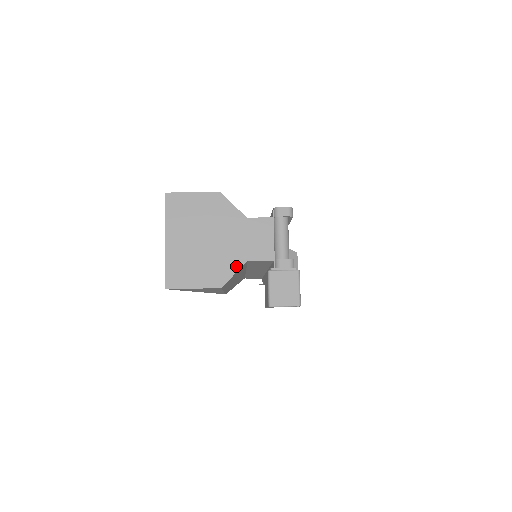
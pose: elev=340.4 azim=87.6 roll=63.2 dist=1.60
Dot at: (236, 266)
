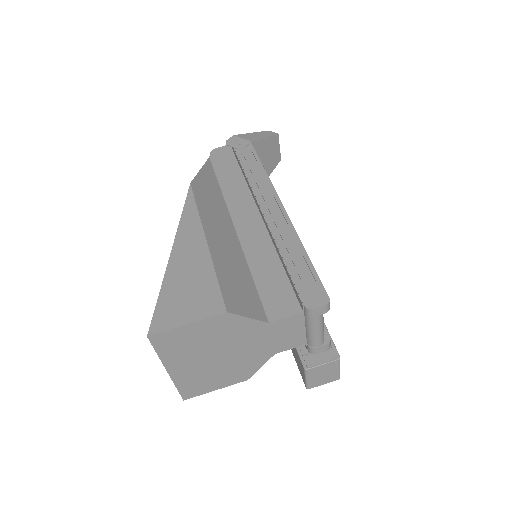
Dot at: (262, 362)
